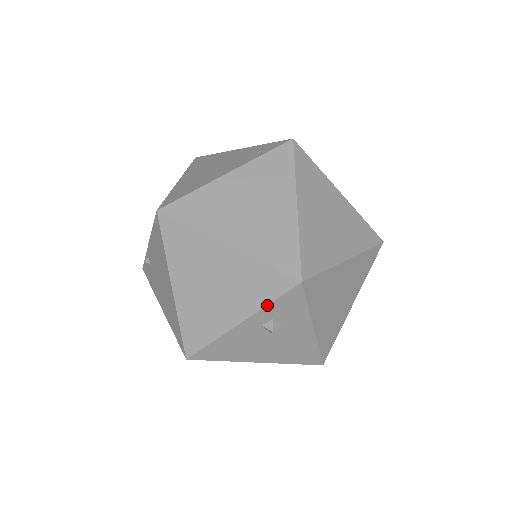
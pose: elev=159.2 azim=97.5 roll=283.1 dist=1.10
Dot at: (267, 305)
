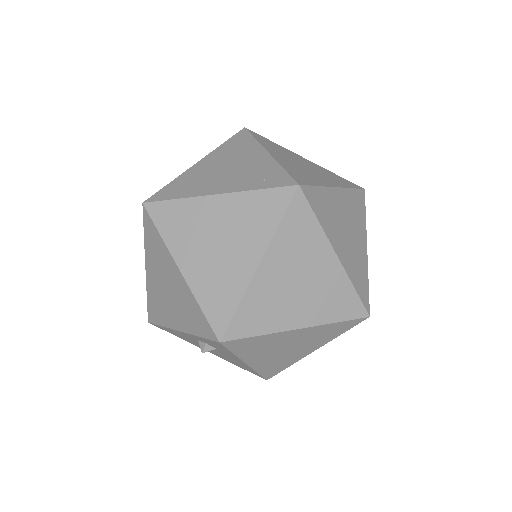
Dot at: (196, 336)
